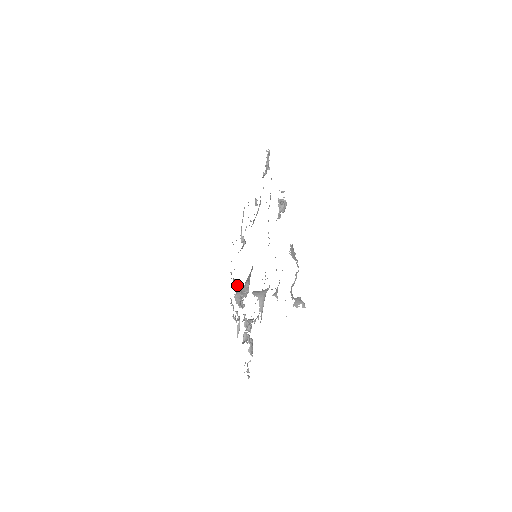
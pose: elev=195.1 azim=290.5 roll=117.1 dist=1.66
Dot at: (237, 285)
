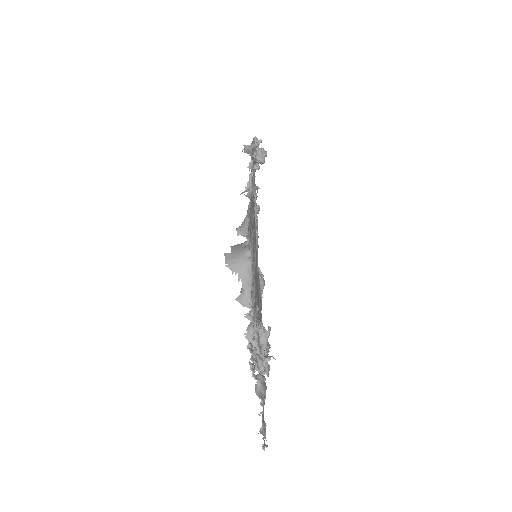
Dot at: occluded
